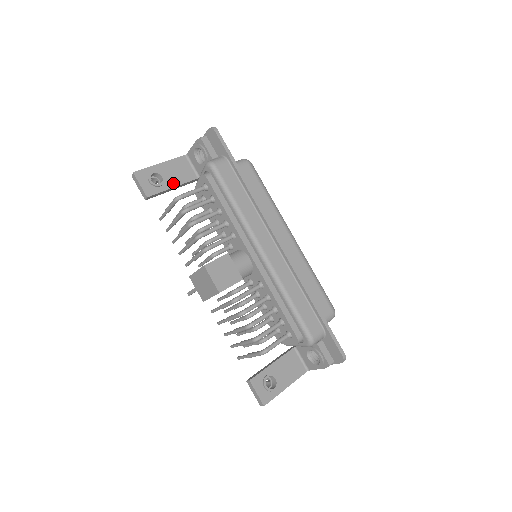
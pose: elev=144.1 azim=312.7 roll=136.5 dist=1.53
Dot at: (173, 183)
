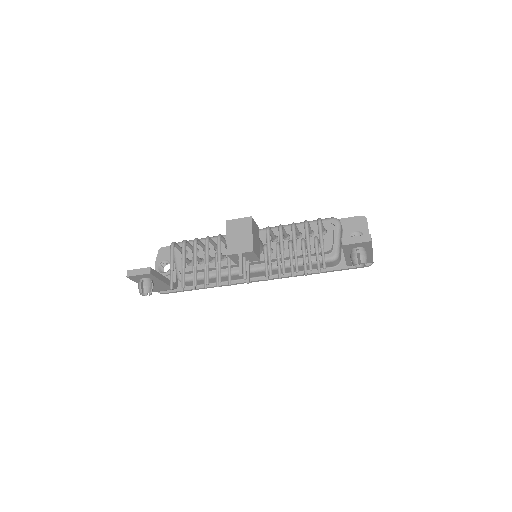
Dot at: occluded
